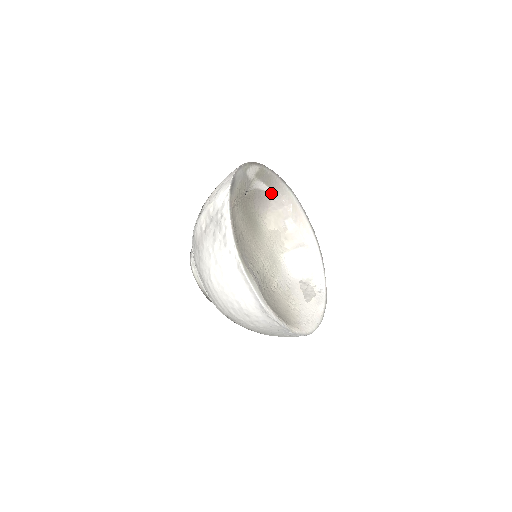
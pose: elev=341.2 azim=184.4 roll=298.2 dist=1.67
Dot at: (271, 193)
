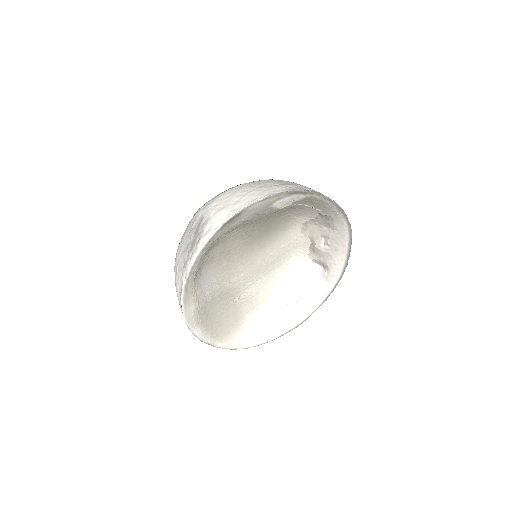
Dot at: (321, 211)
